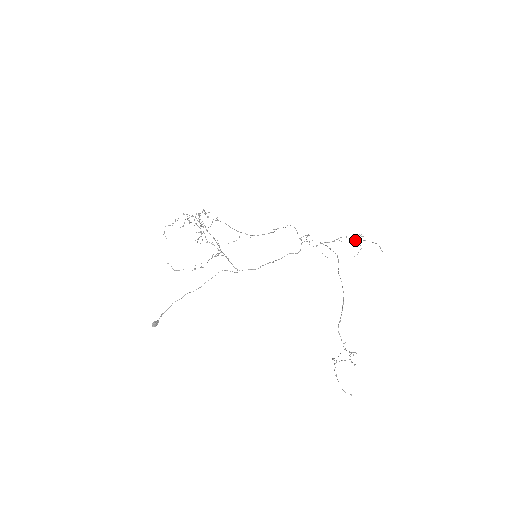
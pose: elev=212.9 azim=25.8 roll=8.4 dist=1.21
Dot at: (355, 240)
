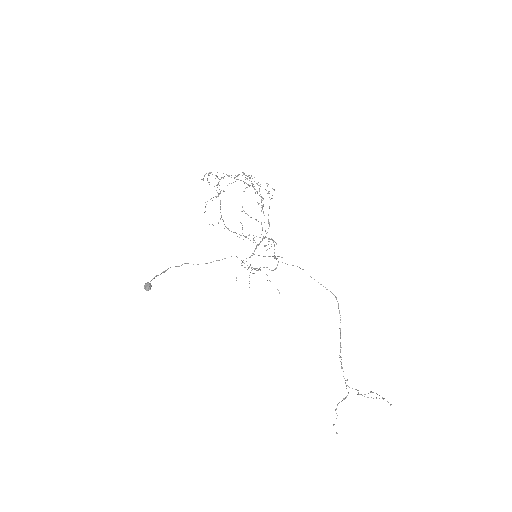
Dot at: occluded
